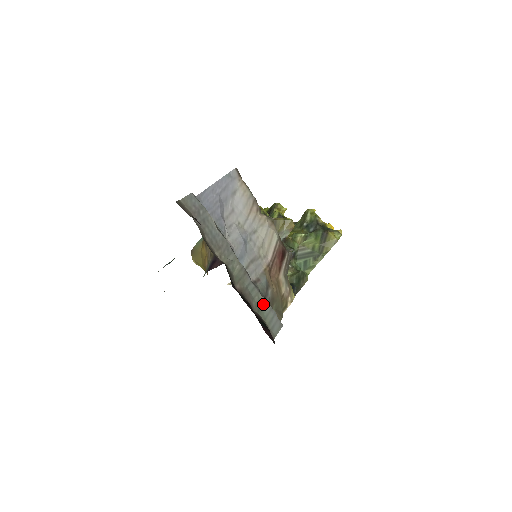
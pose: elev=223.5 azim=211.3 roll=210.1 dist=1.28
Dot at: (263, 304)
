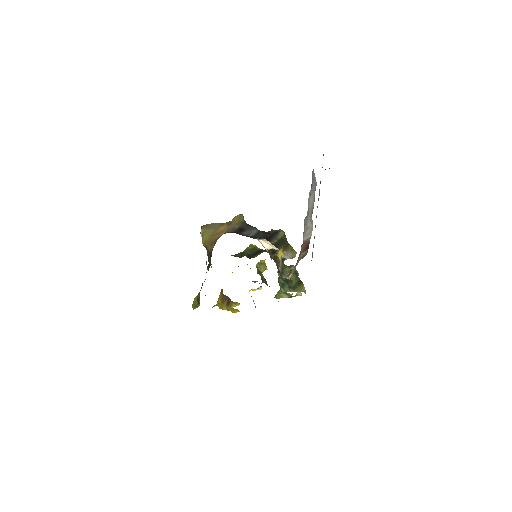
Dot at: occluded
